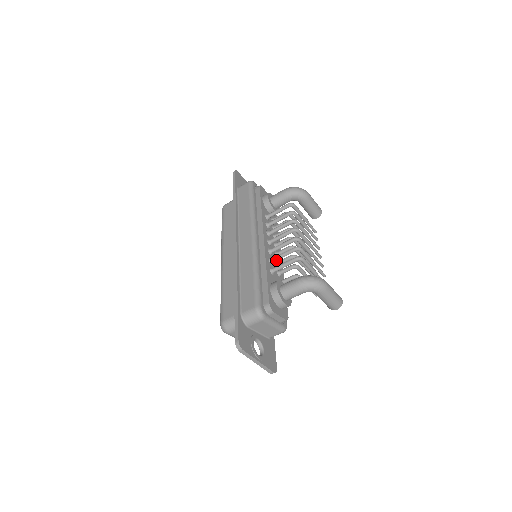
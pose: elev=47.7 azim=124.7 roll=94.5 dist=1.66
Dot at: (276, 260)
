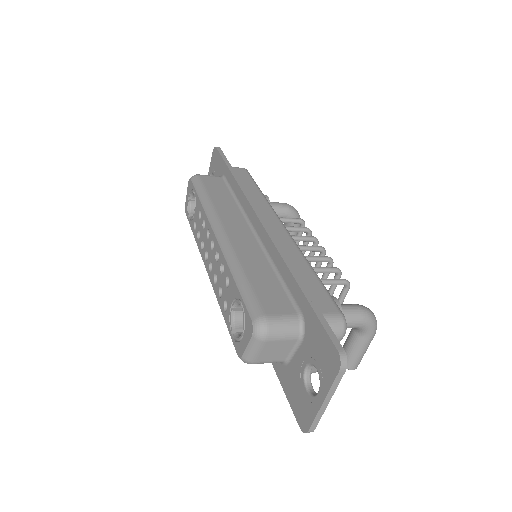
Dot at: occluded
